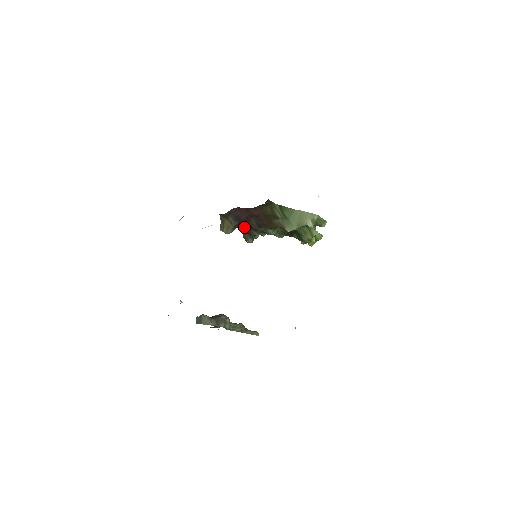
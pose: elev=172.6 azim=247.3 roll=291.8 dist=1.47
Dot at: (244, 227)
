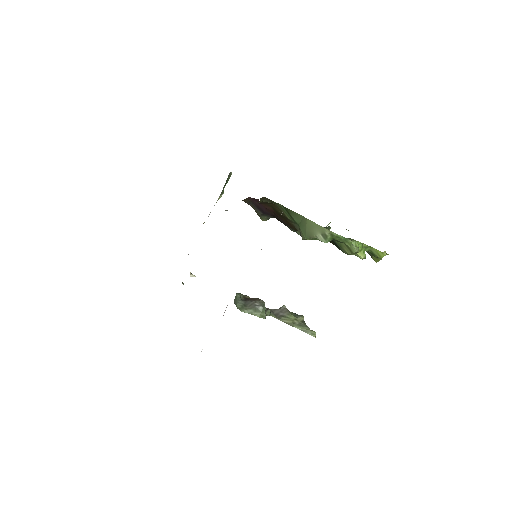
Dot at: occluded
